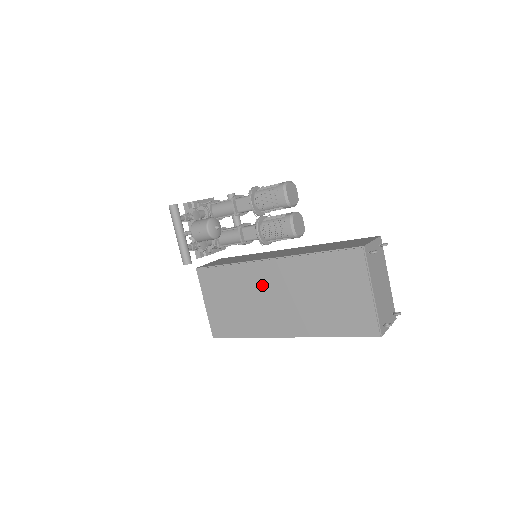
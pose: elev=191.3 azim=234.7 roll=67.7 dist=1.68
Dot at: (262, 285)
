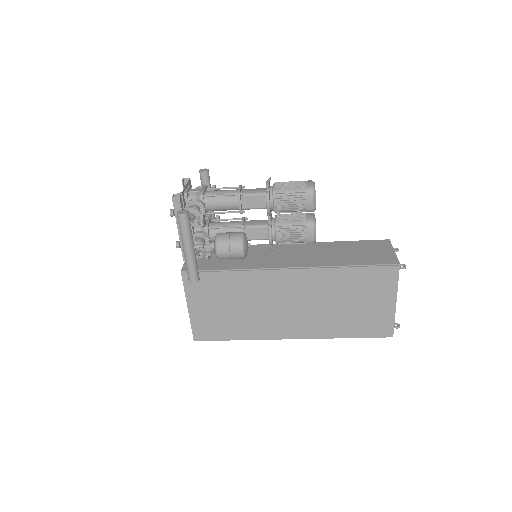
Dot at: (273, 293)
